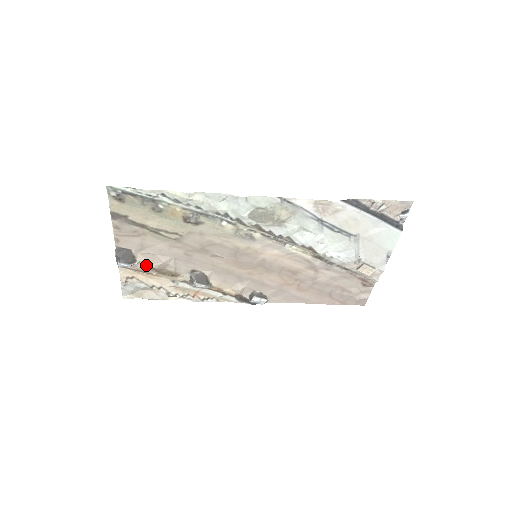
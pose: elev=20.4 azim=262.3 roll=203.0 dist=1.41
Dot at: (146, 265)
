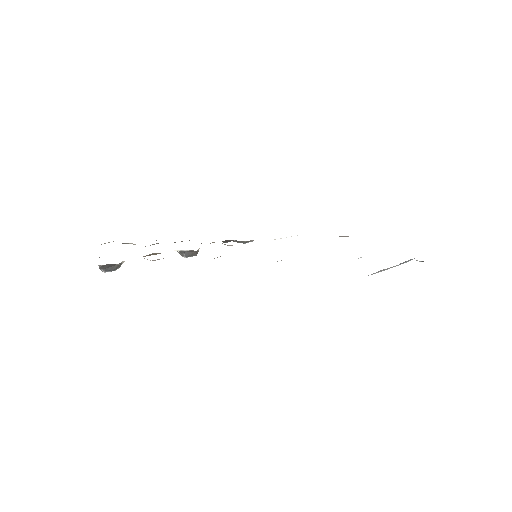
Dot at: occluded
